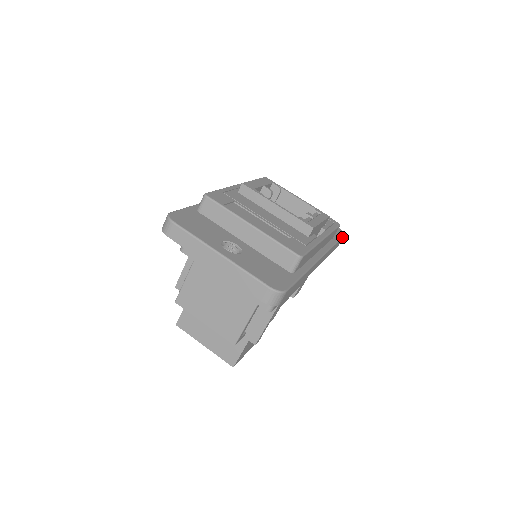
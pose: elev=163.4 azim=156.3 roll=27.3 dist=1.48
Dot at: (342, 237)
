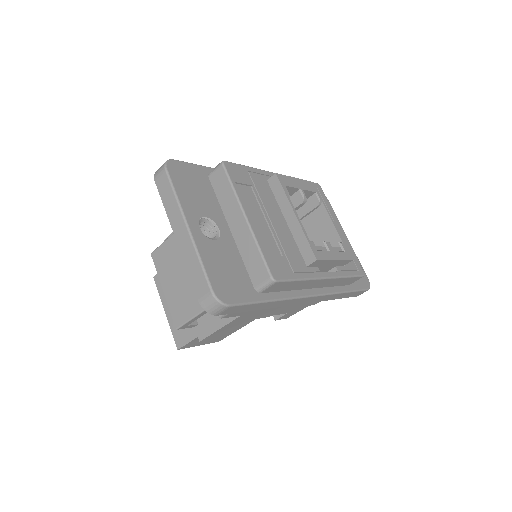
Dot at: (363, 290)
